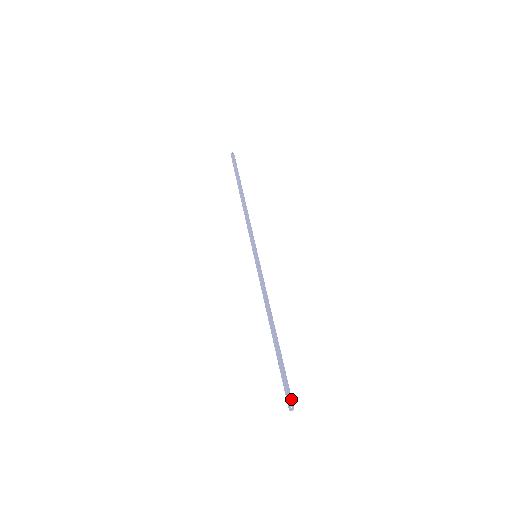
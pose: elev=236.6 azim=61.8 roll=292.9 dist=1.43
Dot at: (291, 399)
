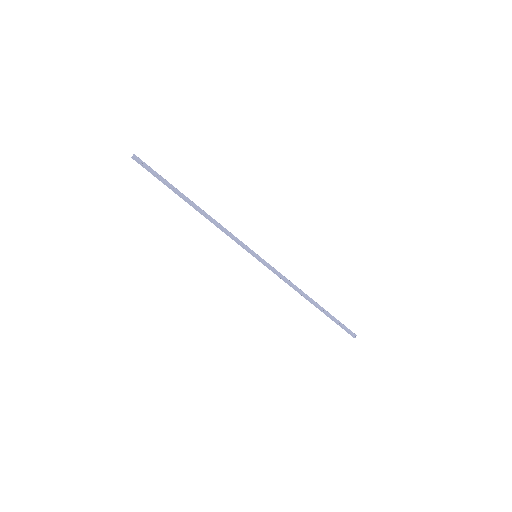
Dot at: (351, 332)
